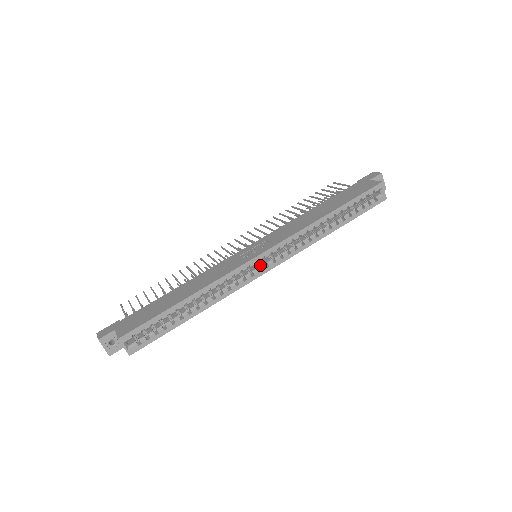
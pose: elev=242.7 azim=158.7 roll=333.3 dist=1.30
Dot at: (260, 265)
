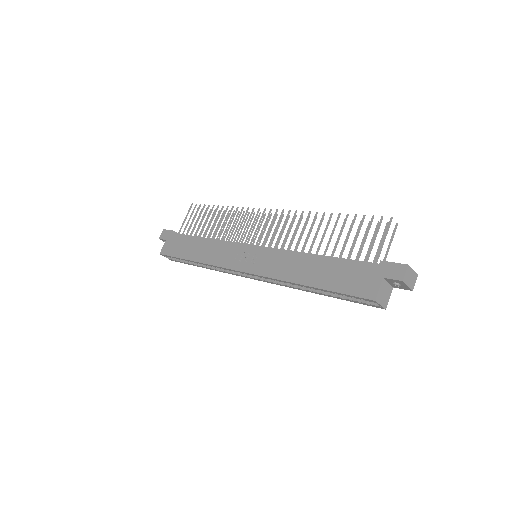
Dot at: occluded
